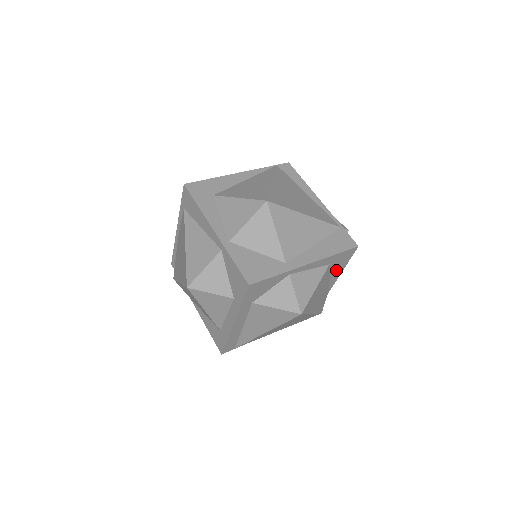
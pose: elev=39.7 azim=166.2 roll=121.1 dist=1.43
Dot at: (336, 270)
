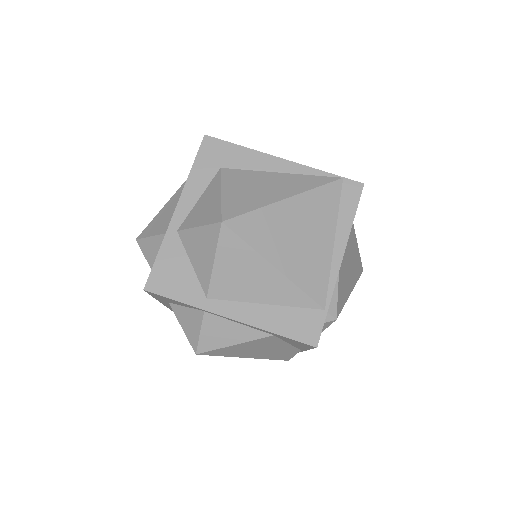
Dot at: (295, 344)
